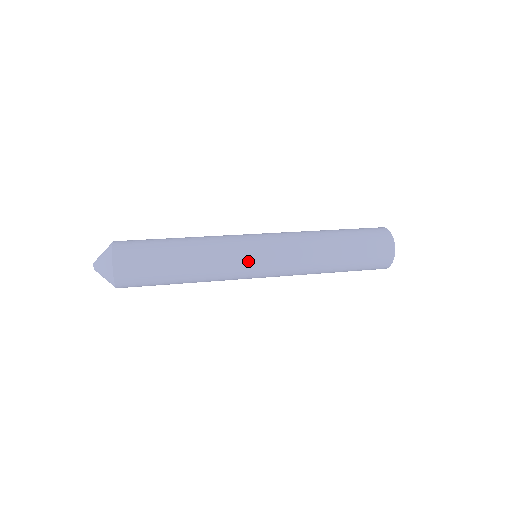
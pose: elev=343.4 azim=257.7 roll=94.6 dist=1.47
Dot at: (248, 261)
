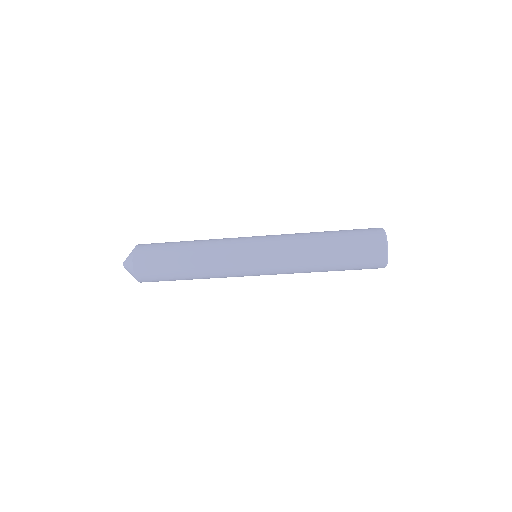
Dot at: (243, 238)
